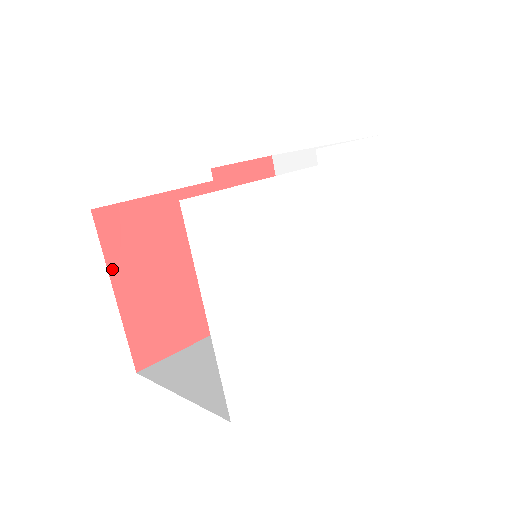
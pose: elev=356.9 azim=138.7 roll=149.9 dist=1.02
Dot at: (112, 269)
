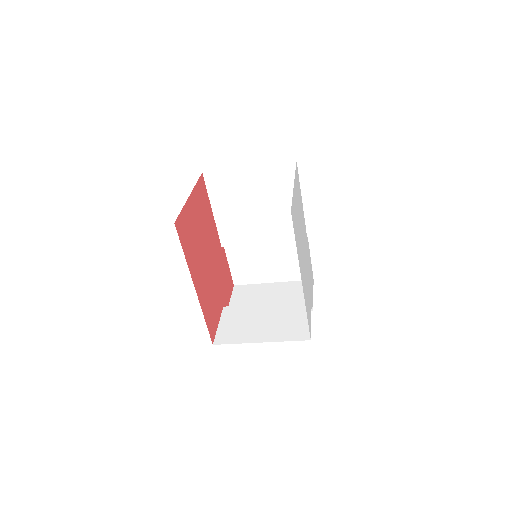
Dot at: (194, 191)
